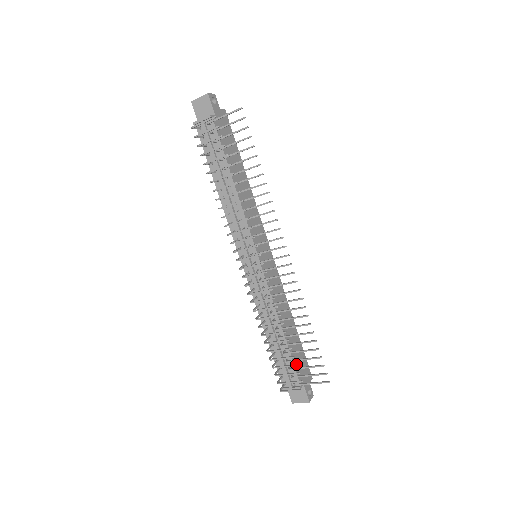
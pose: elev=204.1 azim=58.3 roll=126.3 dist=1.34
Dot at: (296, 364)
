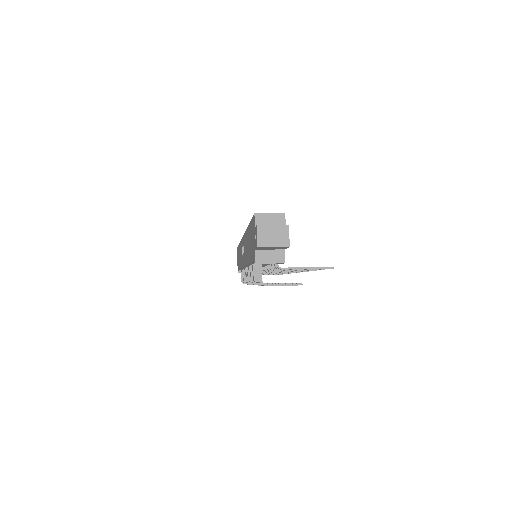
Dot at: occluded
